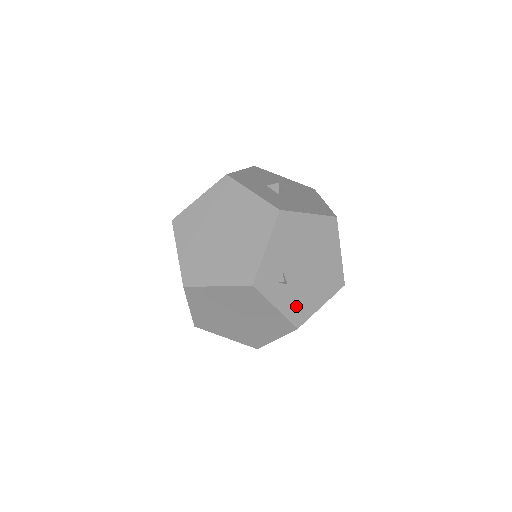
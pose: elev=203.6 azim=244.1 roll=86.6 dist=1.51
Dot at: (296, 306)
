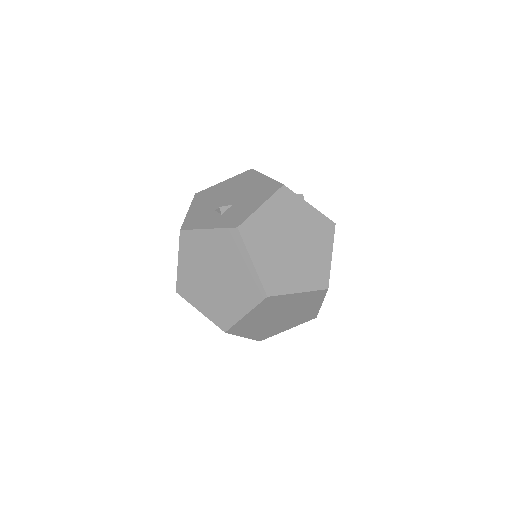
Dot at: occluded
